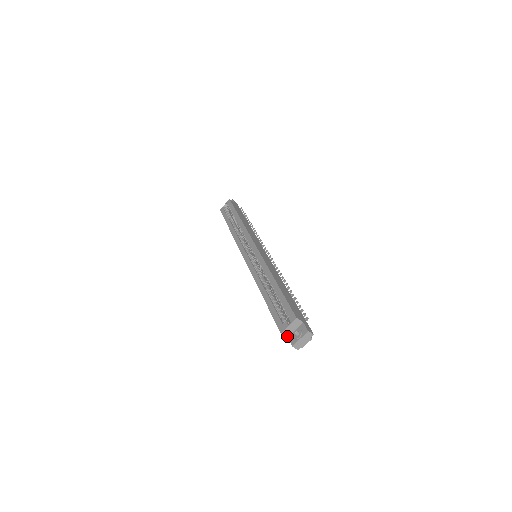
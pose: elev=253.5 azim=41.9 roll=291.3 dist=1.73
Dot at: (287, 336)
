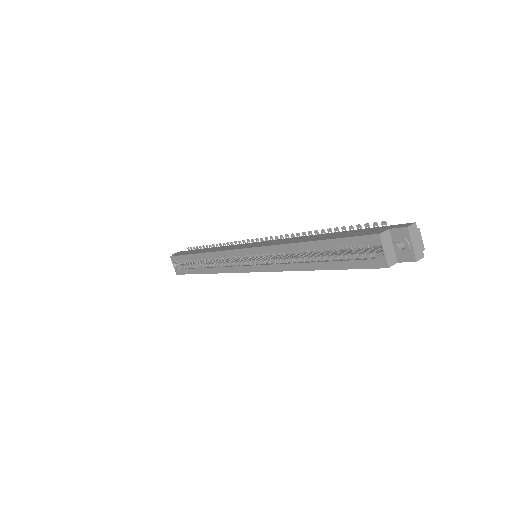
Dot at: (395, 262)
